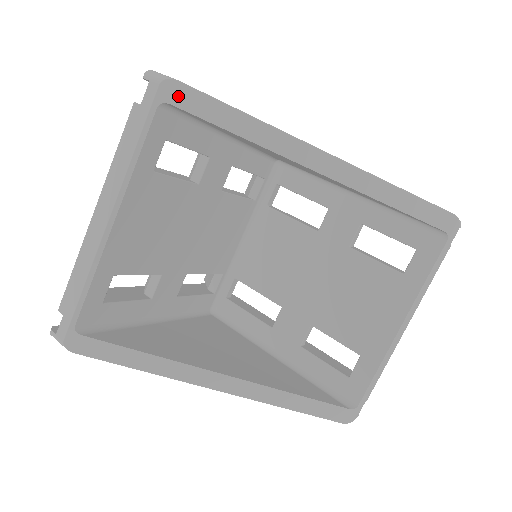
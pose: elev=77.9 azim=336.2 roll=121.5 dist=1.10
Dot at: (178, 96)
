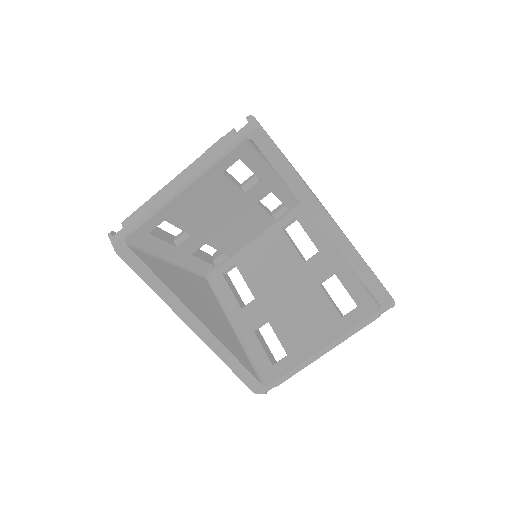
Dot at: (260, 140)
